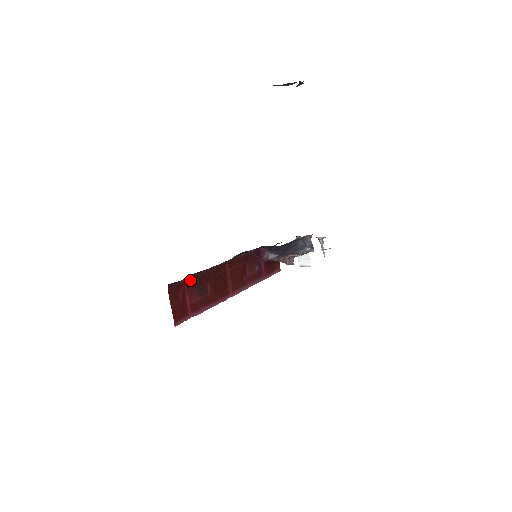
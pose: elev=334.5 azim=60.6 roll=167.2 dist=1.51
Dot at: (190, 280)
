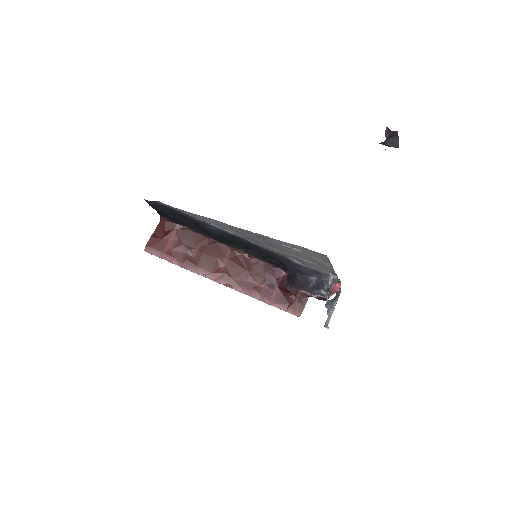
Dot at: (183, 230)
